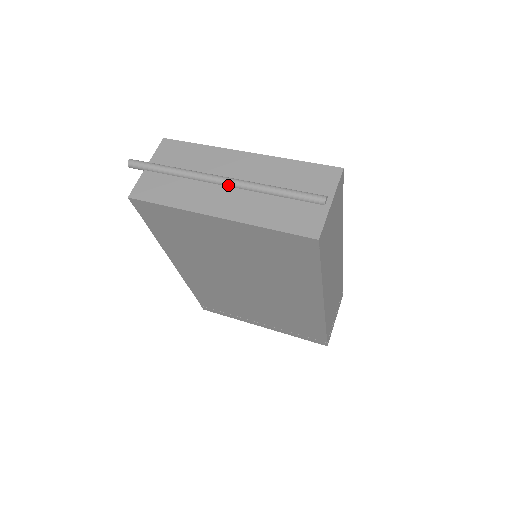
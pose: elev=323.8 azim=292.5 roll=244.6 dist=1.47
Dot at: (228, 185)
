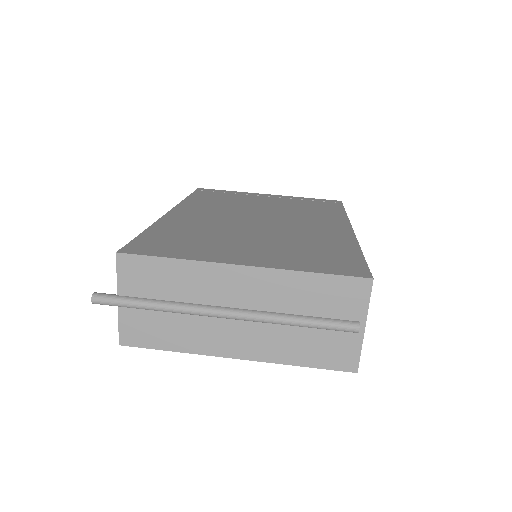
Dot at: (235, 319)
